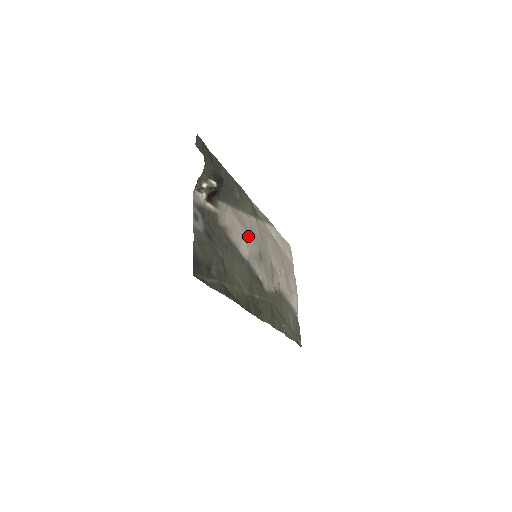
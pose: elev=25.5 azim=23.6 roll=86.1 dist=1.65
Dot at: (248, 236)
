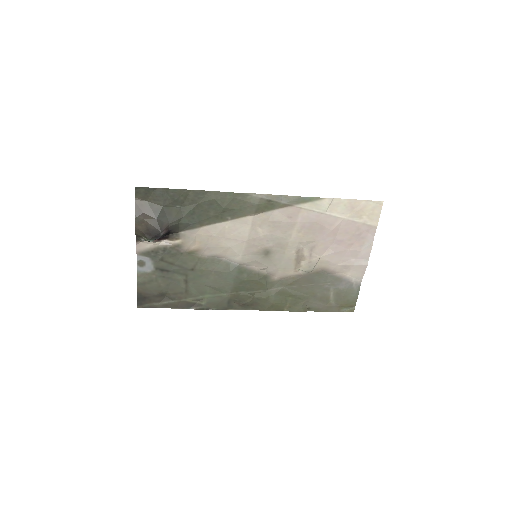
Dot at: (240, 243)
